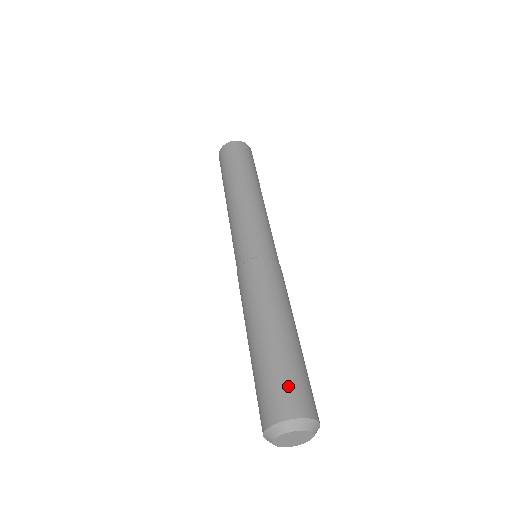
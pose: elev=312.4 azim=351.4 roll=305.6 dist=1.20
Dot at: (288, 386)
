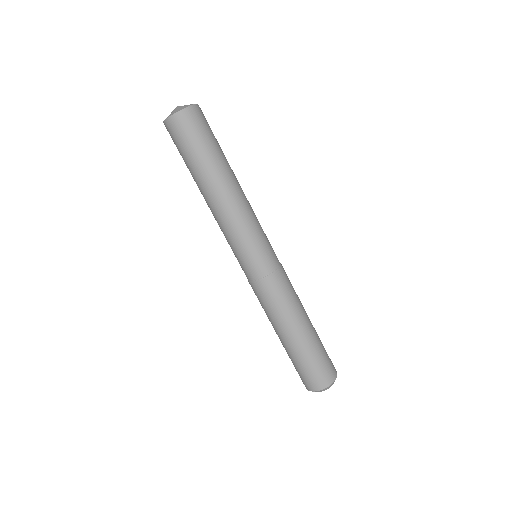
Dot at: (312, 374)
